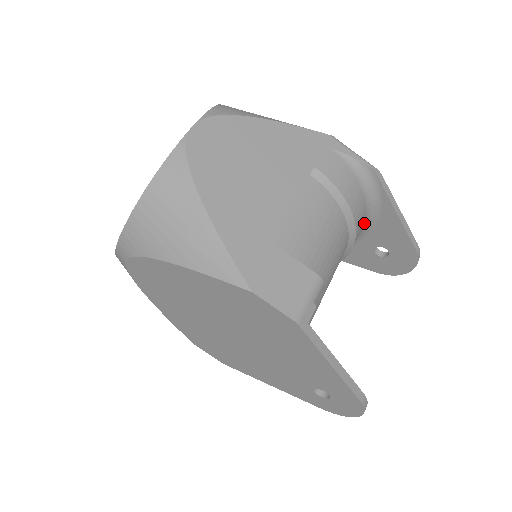
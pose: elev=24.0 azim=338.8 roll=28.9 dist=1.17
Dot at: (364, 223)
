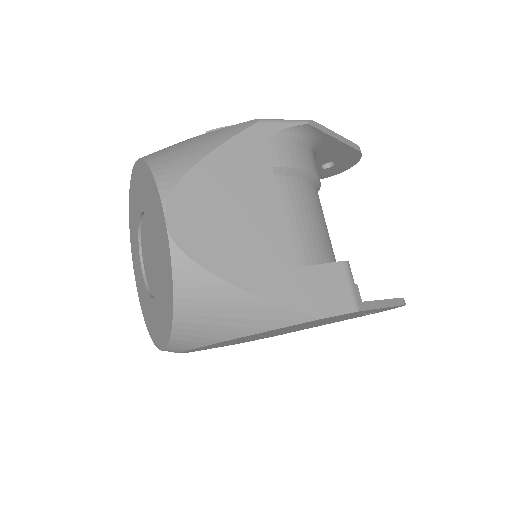
Dot at: occluded
